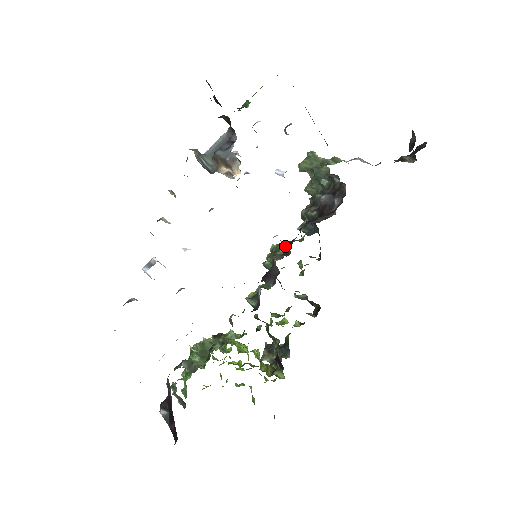
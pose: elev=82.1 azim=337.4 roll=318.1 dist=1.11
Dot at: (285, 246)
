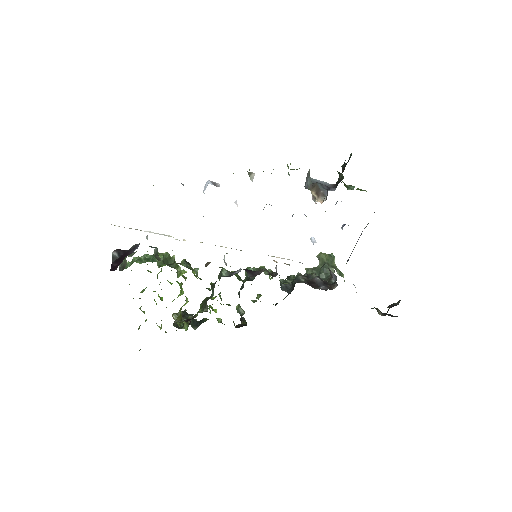
Dot at: (273, 272)
